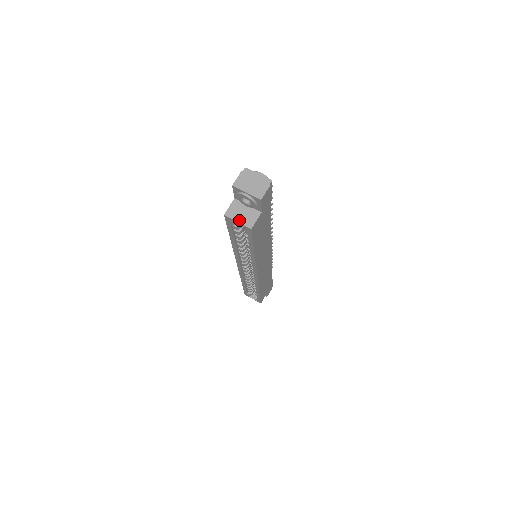
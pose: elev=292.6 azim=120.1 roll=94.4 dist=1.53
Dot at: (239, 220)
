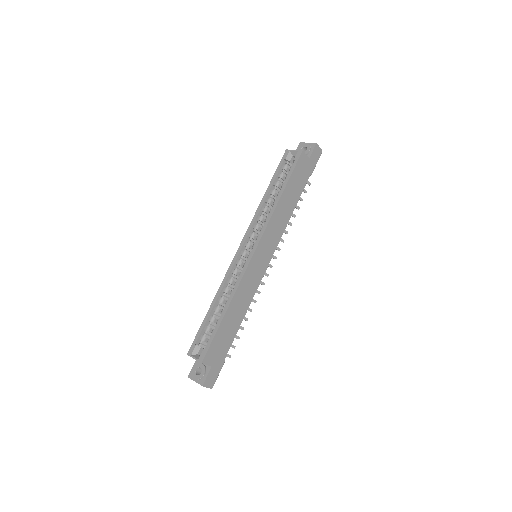
Dot at: (295, 151)
